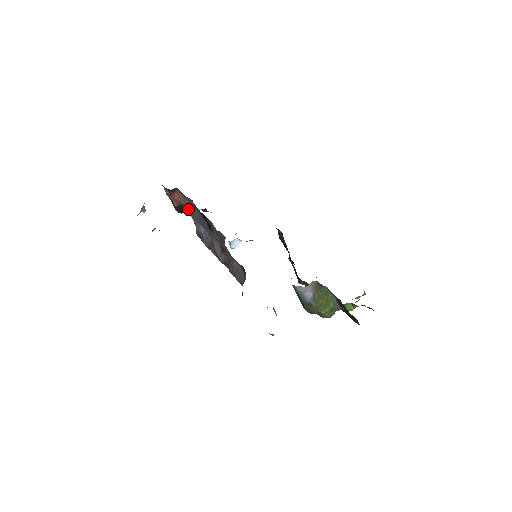
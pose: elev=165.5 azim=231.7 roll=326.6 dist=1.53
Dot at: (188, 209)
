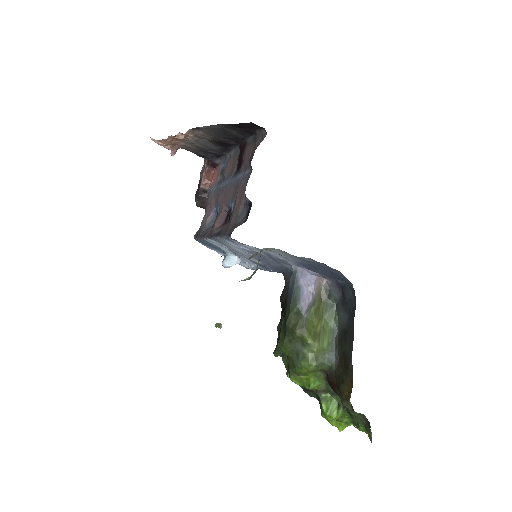
Dot at: (213, 189)
